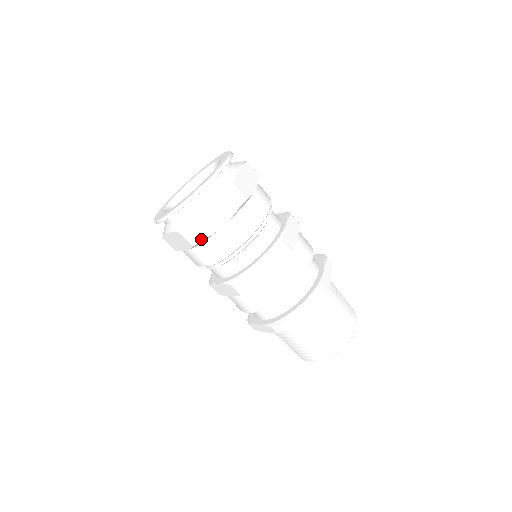
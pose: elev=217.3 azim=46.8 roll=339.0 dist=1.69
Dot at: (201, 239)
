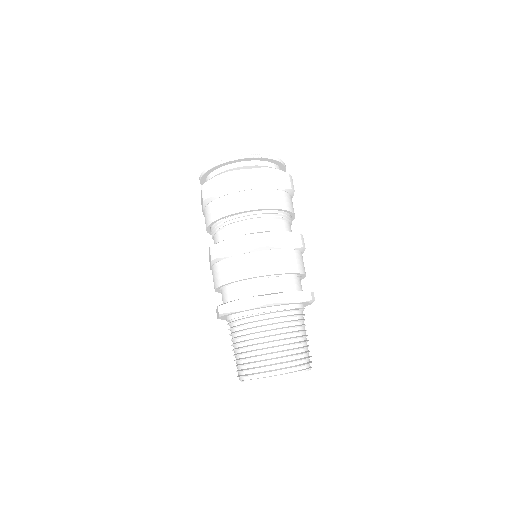
Dot at: (209, 196)
